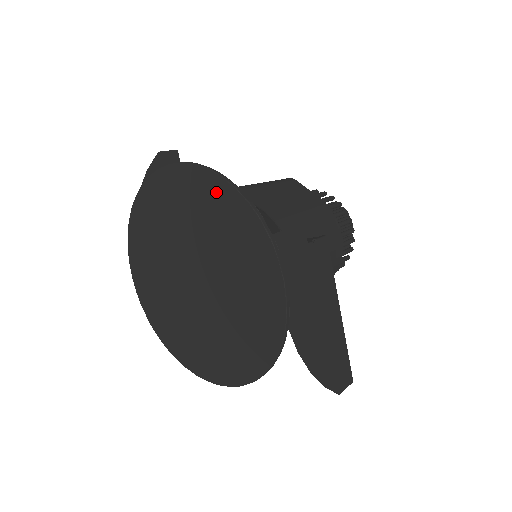
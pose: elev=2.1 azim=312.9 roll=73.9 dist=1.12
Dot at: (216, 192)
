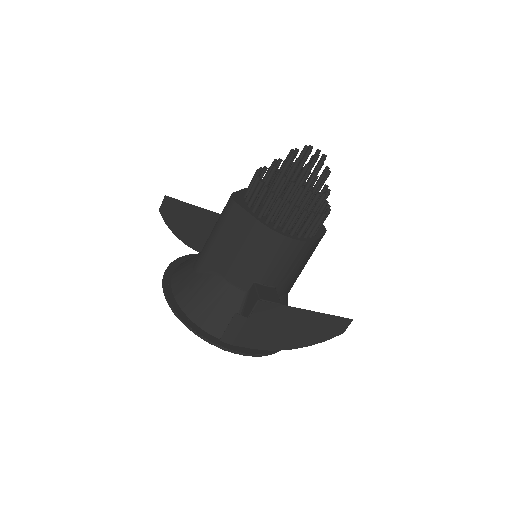
Dot at: (186, 316)
